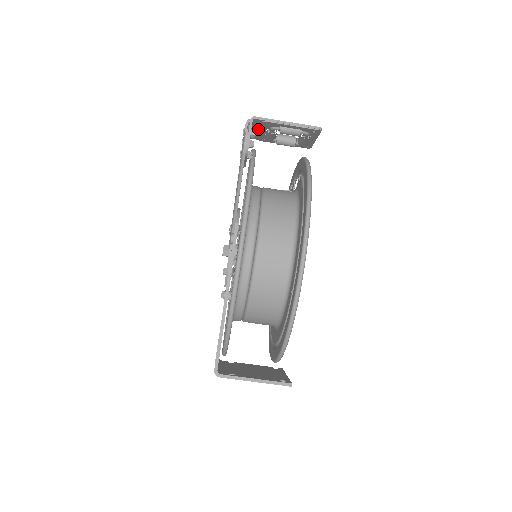
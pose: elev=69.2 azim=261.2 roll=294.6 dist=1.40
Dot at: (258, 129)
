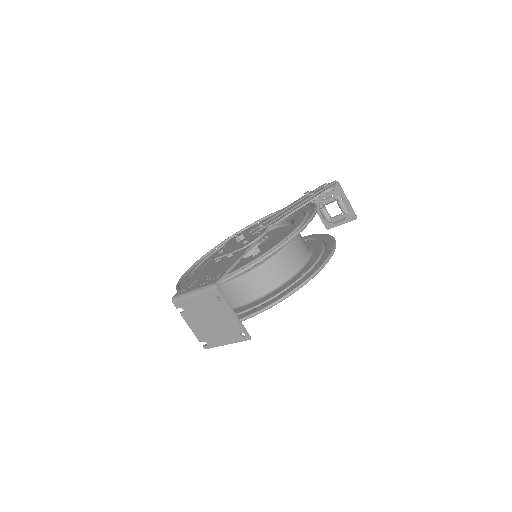
Dot at: occluded
